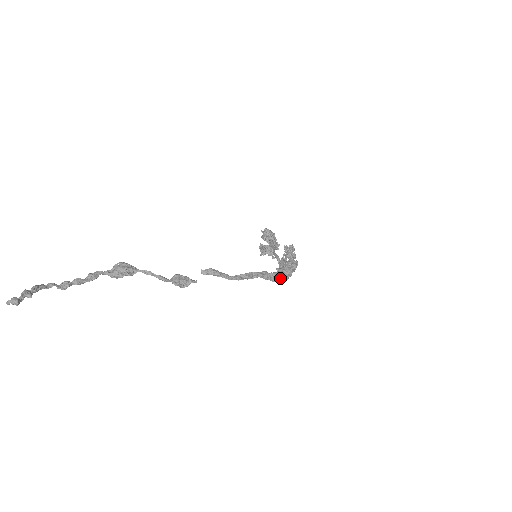
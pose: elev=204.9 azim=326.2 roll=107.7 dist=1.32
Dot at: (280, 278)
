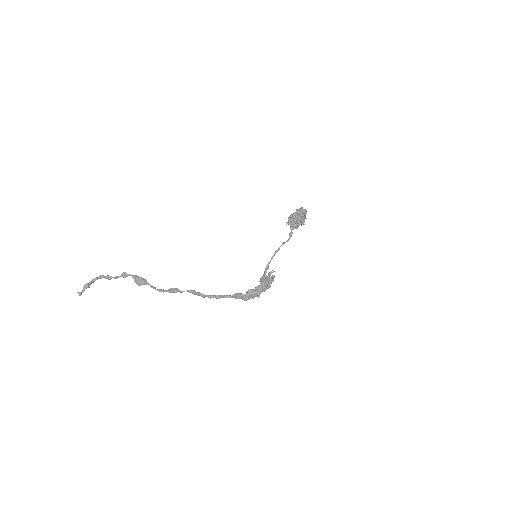
Dot at: (245, 298)
